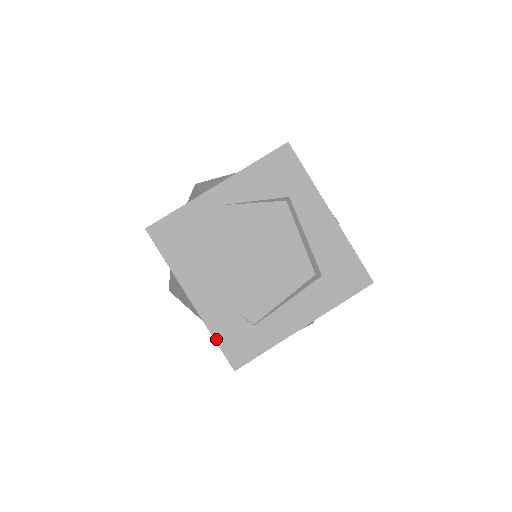
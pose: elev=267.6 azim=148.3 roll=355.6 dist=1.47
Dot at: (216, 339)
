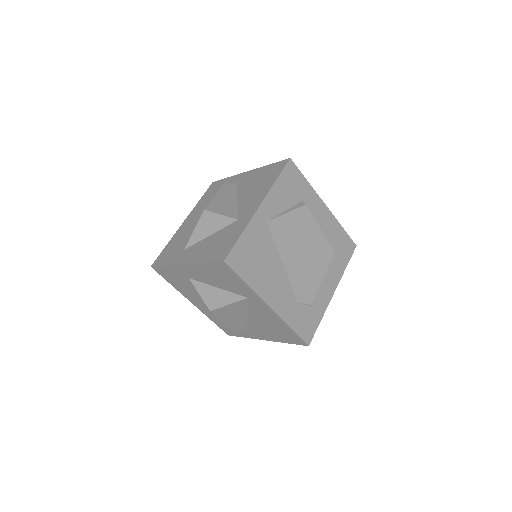
Dot at: (293, 328)
